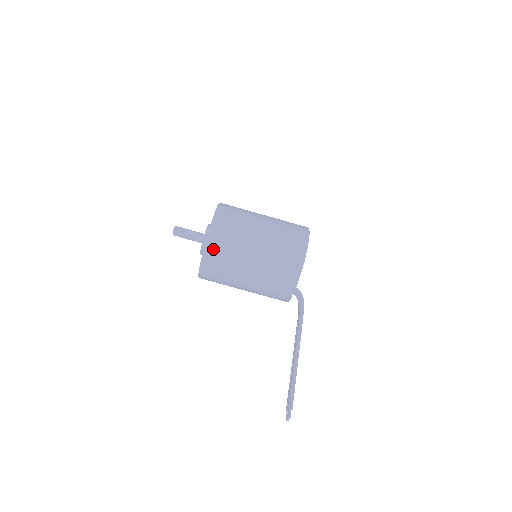
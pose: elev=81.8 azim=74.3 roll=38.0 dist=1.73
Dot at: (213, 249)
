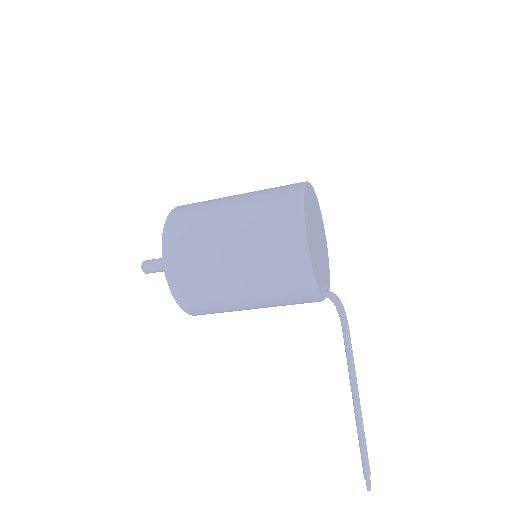
Dot at: (193, 308)
